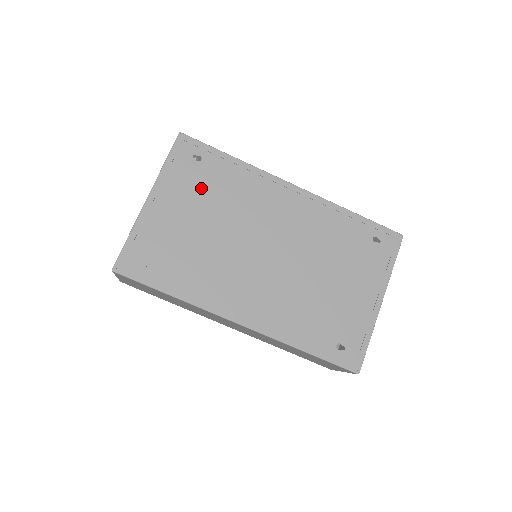
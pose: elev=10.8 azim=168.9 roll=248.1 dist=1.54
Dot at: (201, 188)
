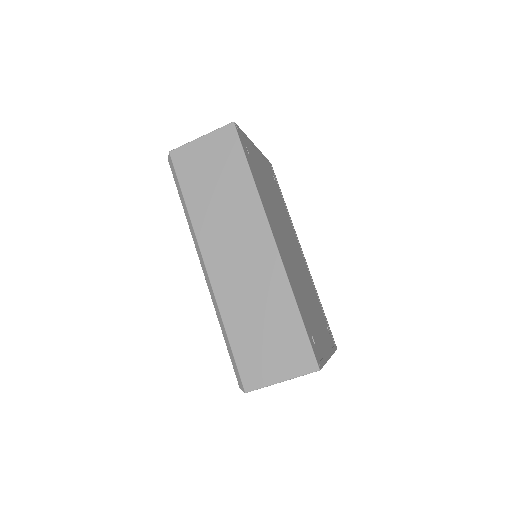
Dot at: (273, 184)
